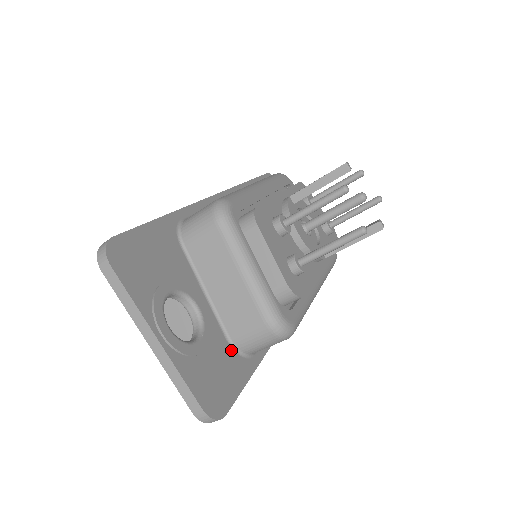
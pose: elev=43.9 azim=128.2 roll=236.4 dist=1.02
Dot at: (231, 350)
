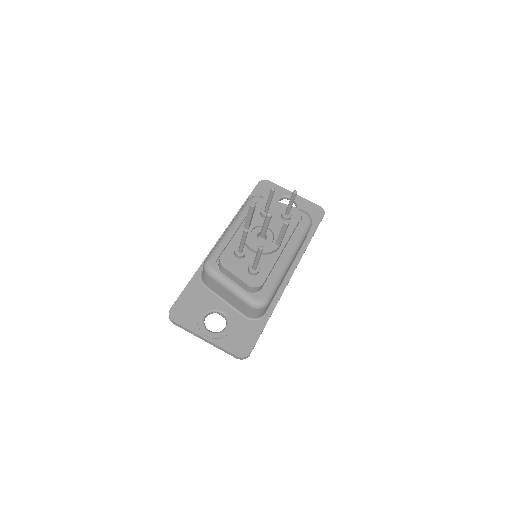
Dot at: (249, 321)
